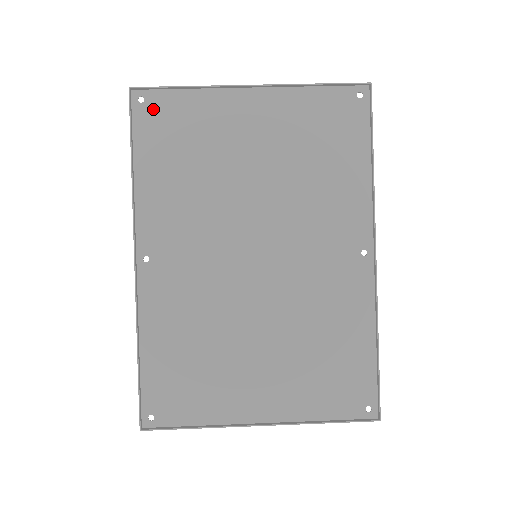
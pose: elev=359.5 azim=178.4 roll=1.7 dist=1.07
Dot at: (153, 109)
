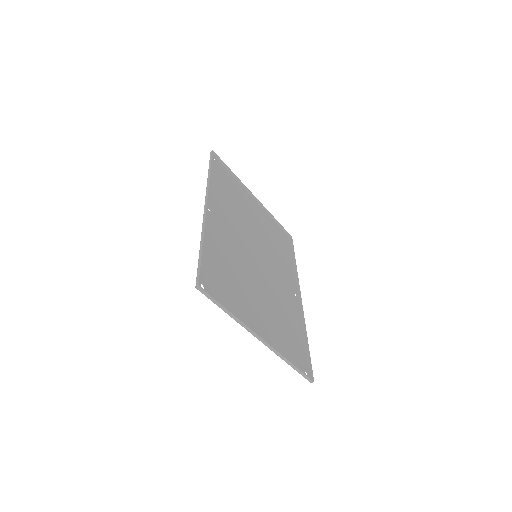
Dot at: (219, 166)
